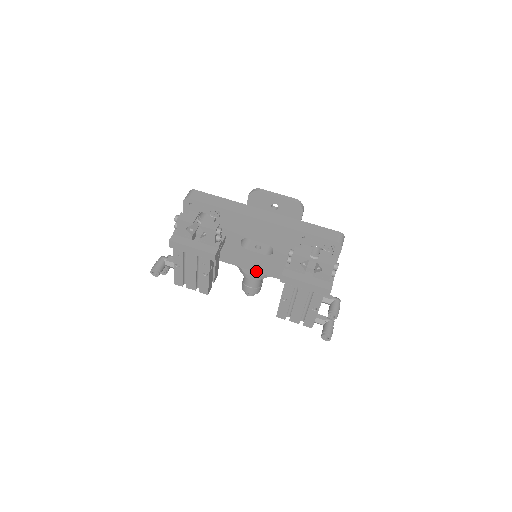
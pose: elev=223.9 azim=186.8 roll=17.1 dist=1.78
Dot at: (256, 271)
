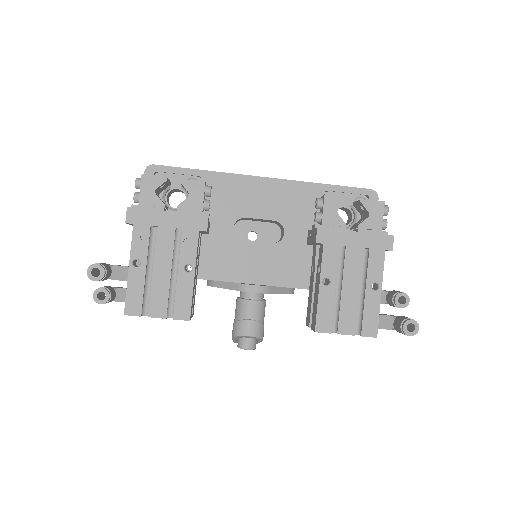
Dot at: (259, 283)
